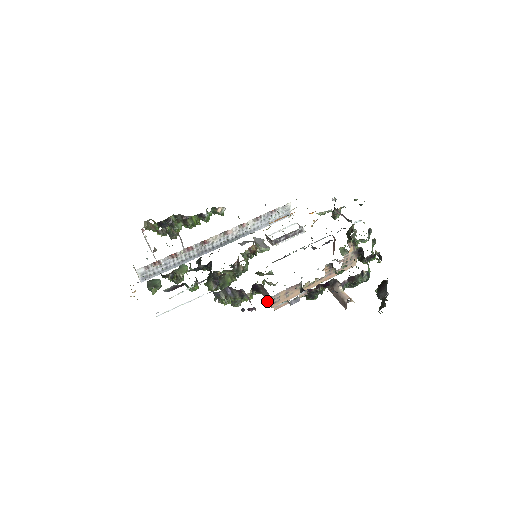
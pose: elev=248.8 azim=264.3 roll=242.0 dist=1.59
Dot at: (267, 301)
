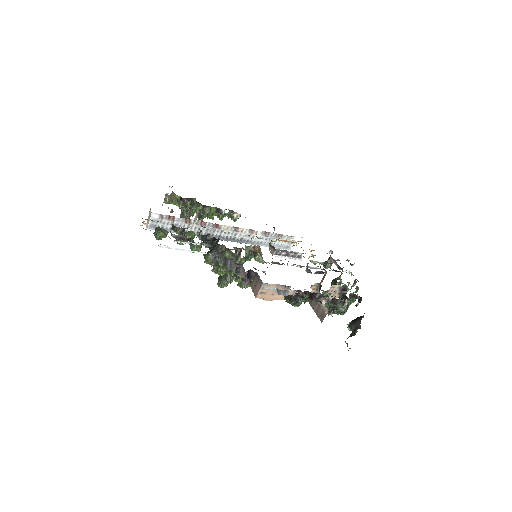
Dot at: (253, 291)
